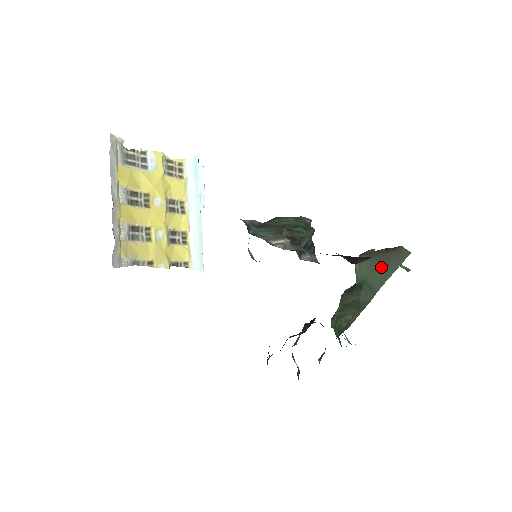
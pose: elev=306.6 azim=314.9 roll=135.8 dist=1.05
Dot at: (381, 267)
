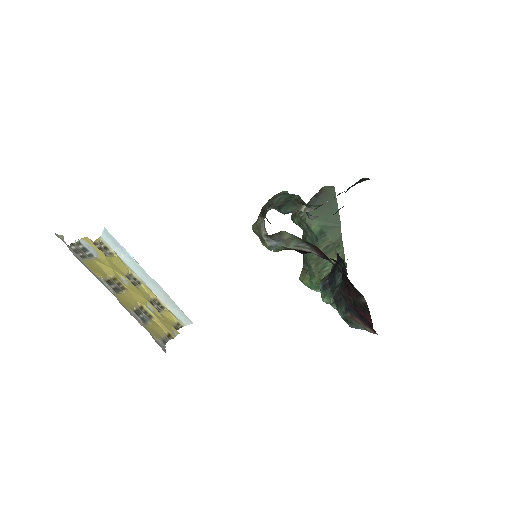
Dot at: (325, 209)
